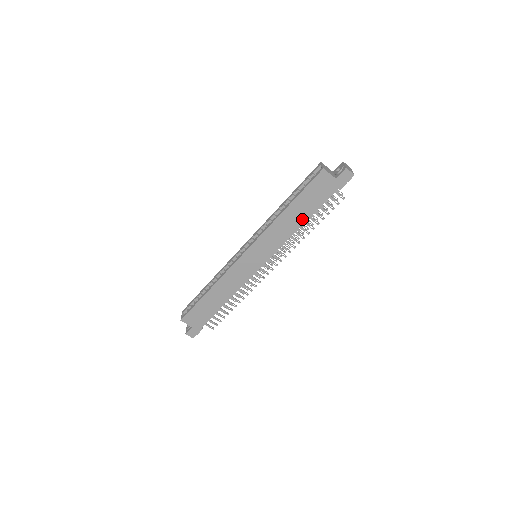
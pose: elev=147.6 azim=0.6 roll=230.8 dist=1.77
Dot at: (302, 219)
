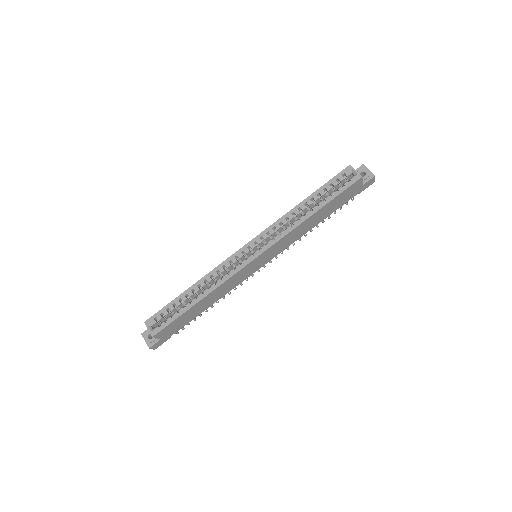
Dot at: (319, 221)
